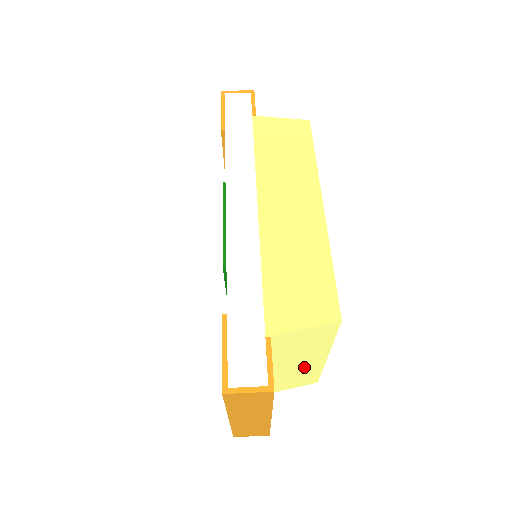
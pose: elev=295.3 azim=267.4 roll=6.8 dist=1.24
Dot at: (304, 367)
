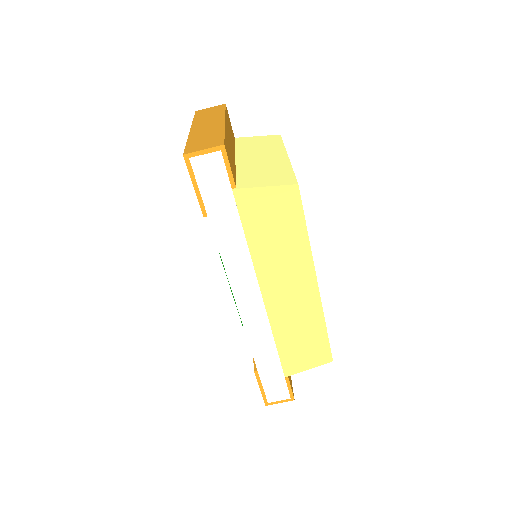
Dot at: occluded
